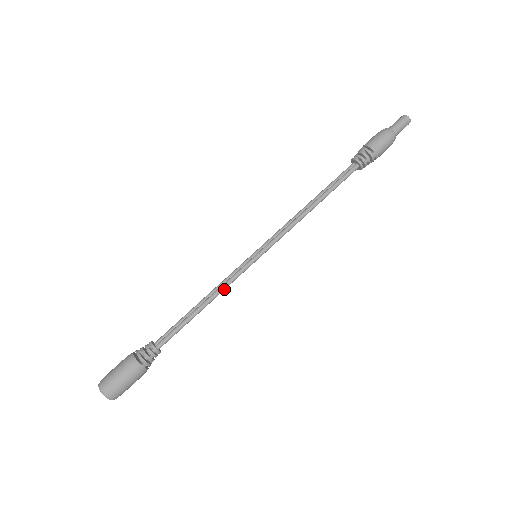
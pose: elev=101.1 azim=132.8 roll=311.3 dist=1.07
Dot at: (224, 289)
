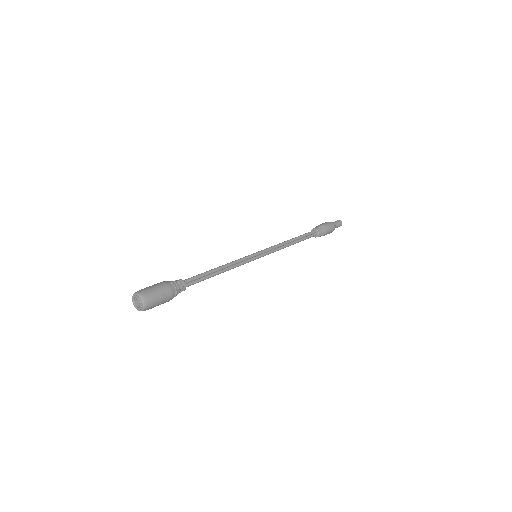
Dot at: (233, 262)
